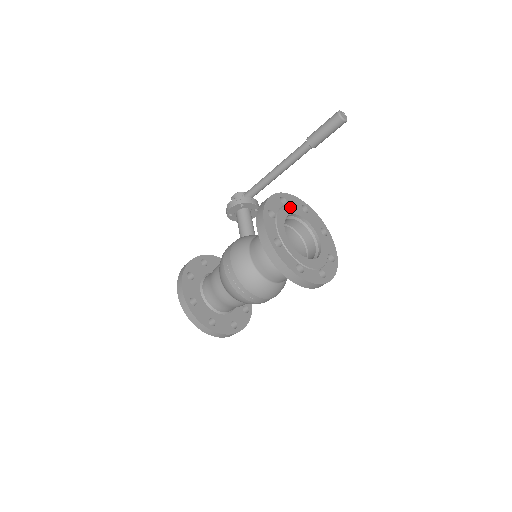
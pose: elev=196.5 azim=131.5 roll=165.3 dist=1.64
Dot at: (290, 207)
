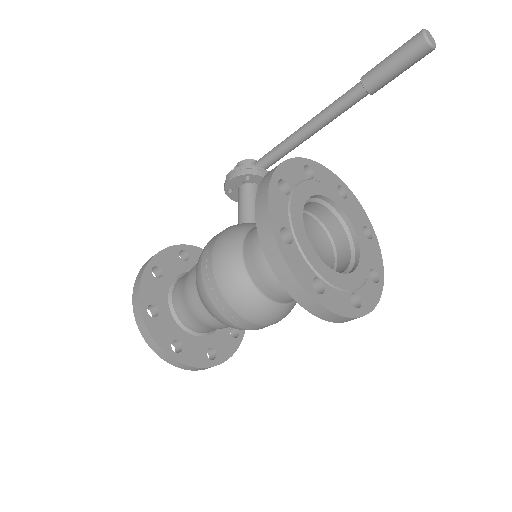
Dot at: (318, 183)
